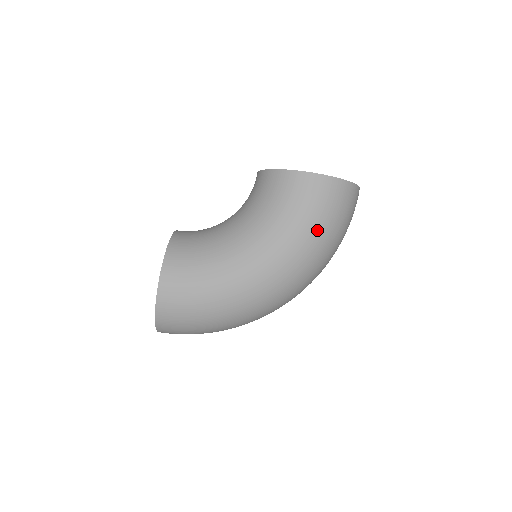
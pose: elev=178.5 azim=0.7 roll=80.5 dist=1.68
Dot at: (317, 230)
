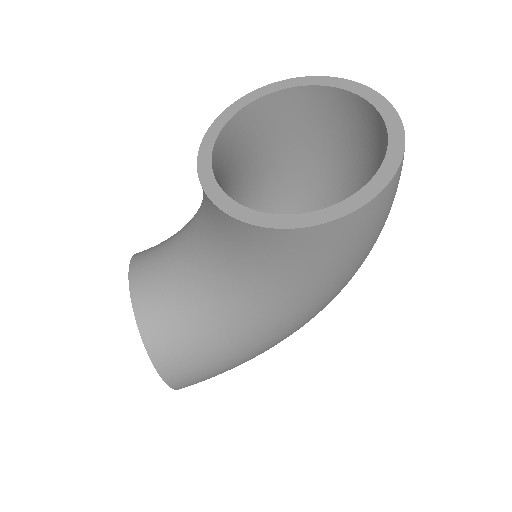
Dot at: (354, 264)
